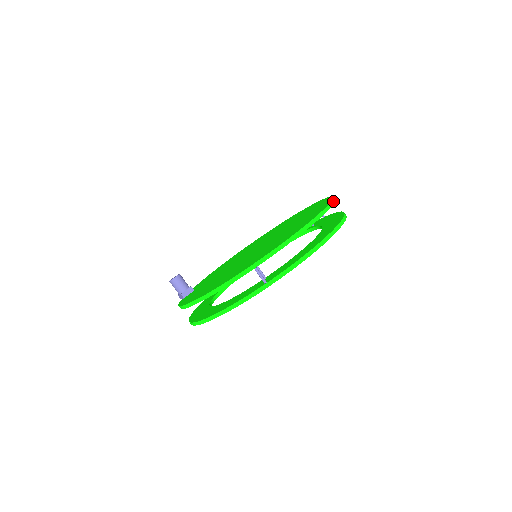
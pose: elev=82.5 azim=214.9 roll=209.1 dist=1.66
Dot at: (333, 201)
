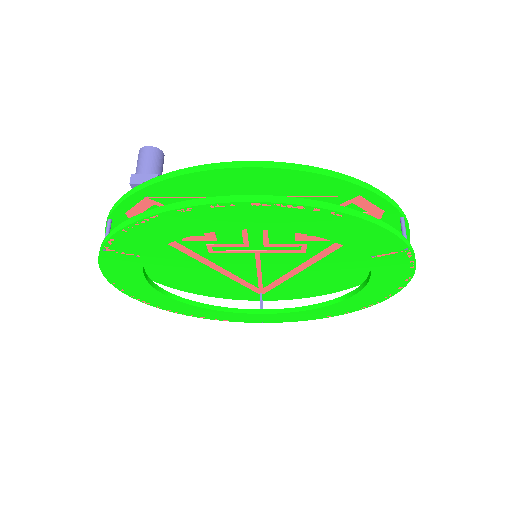
Dot at: (351, 286)
